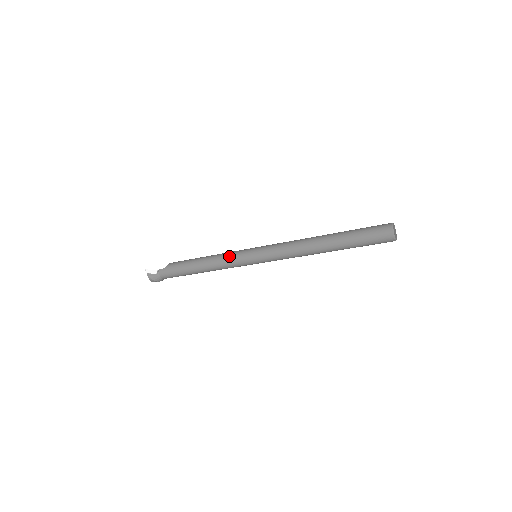
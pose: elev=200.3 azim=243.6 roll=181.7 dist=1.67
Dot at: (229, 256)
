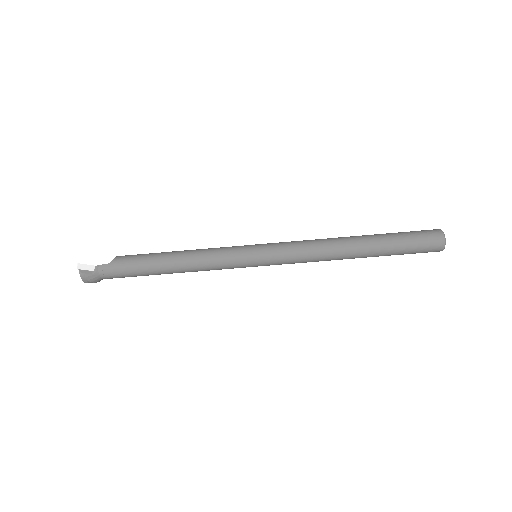
Dot at: (219, 253)
